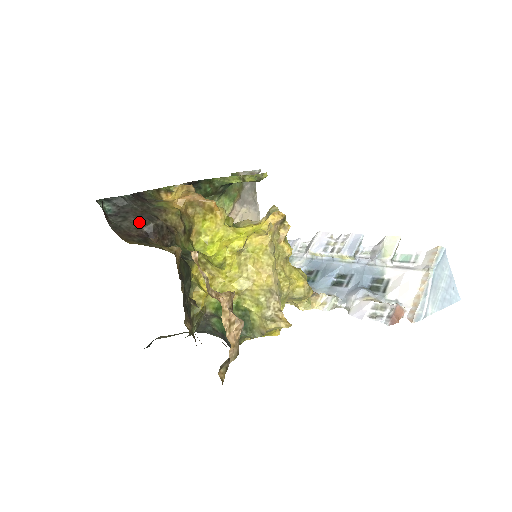
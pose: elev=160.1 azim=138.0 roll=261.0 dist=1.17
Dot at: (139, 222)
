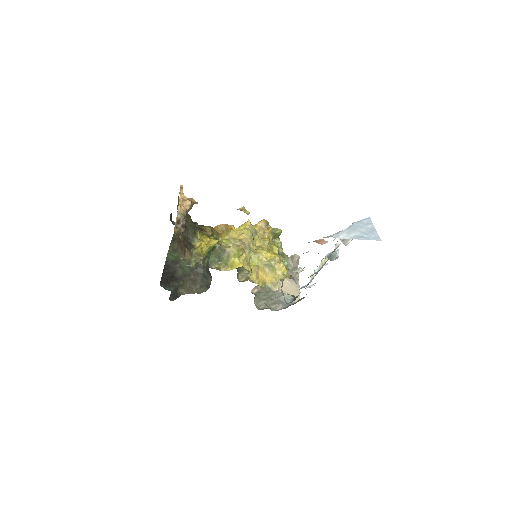
Dot at: occluded
